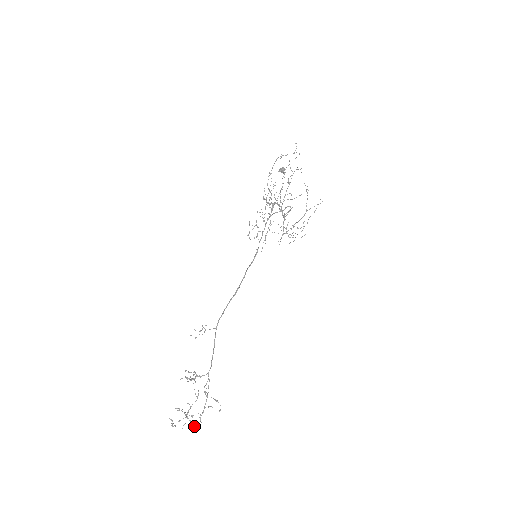
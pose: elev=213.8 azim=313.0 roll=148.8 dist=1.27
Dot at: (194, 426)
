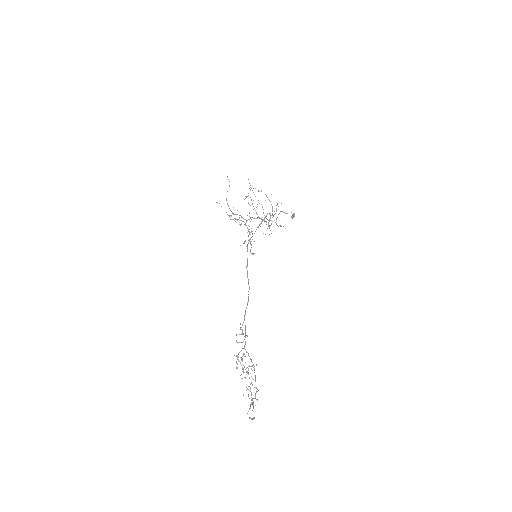
Dot at: occluded
